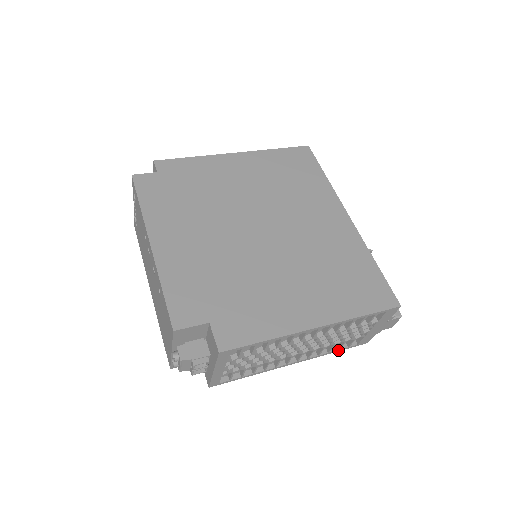
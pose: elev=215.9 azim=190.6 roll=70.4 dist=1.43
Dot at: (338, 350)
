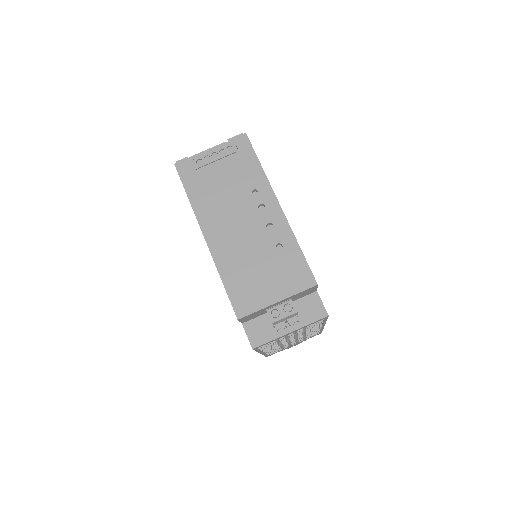
Dot at: occluded
